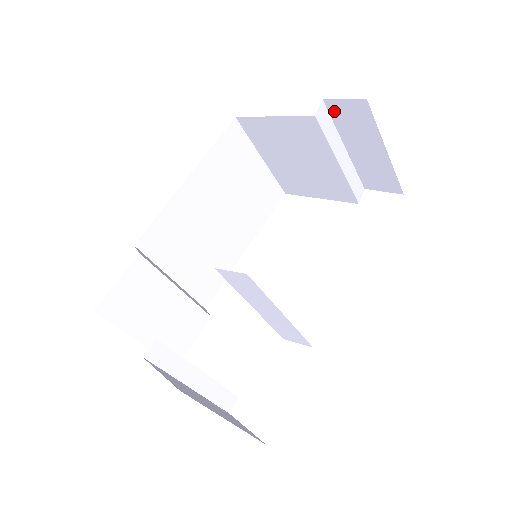
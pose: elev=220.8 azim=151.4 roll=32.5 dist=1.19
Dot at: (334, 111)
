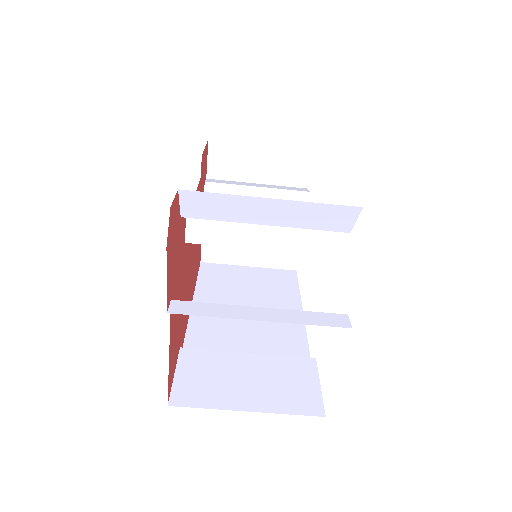
Dot at: (218, 174)
